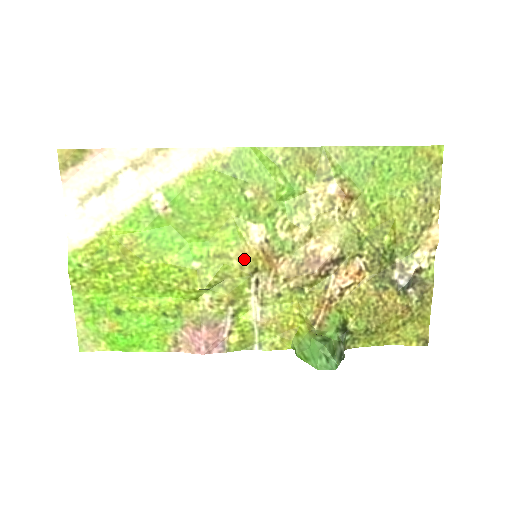
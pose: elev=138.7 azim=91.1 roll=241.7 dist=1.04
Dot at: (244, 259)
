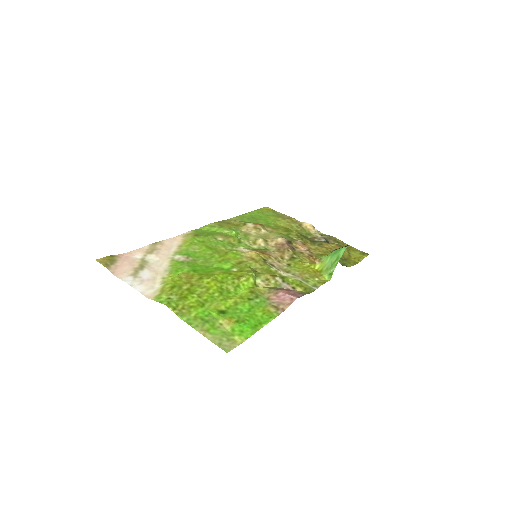
Dot at: (253, 259)
